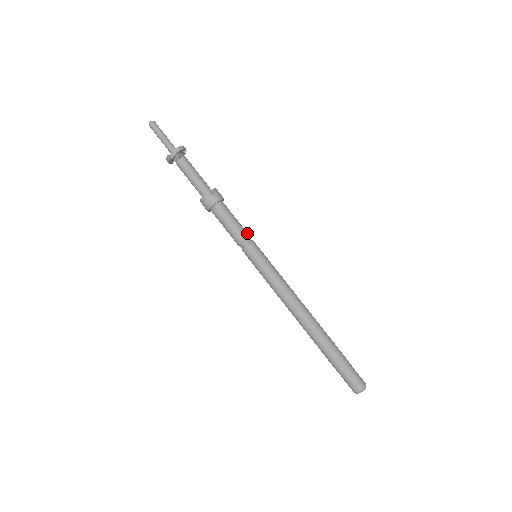
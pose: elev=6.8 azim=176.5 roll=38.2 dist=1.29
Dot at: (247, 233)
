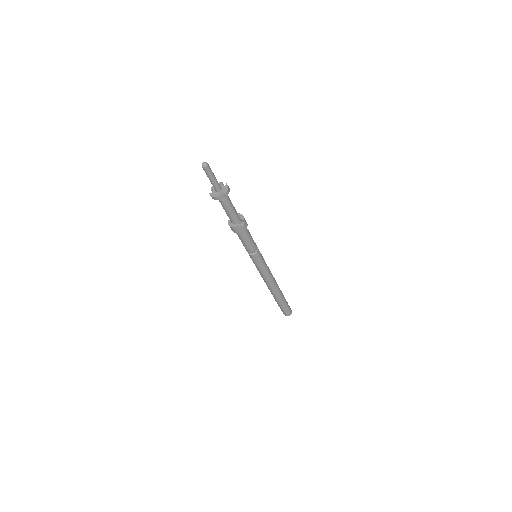
Dot at: (255, 243)
